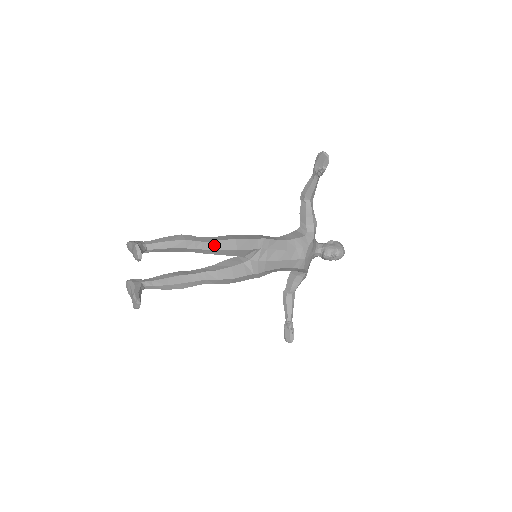
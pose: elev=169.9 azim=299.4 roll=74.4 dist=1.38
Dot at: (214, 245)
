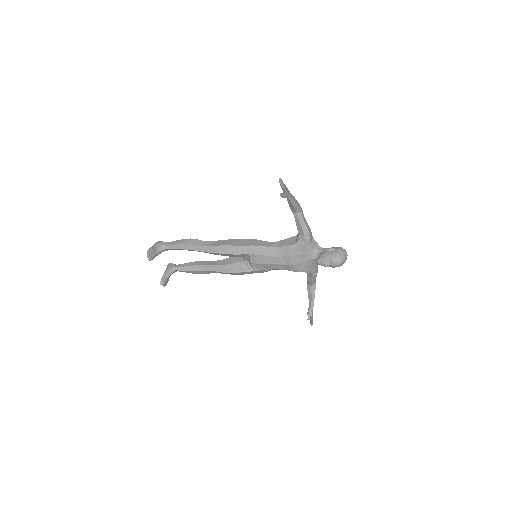
Dot at: (210, 249)
